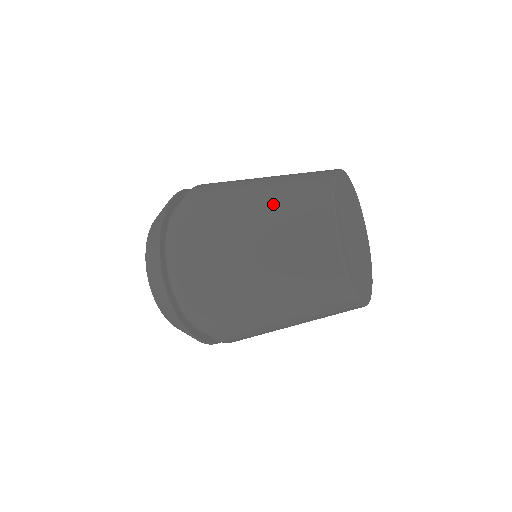
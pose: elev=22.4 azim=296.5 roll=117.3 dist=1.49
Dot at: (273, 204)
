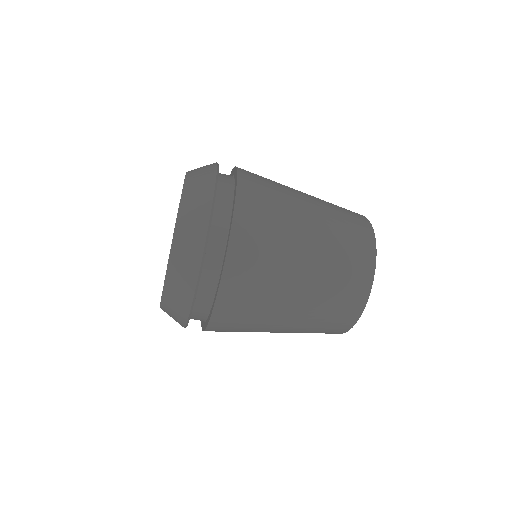
Dot at: occluded
